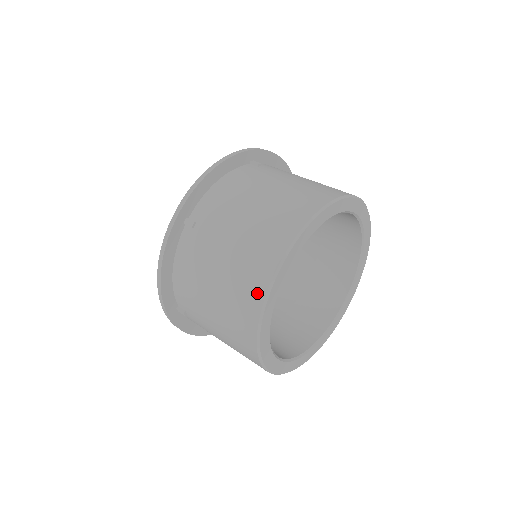
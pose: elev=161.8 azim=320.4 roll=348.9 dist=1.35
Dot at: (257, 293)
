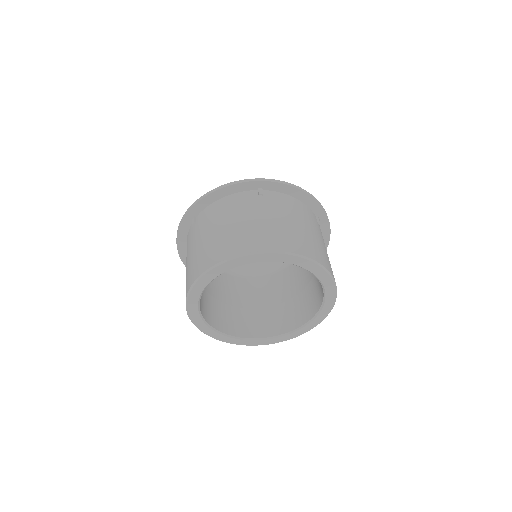
Dot at: (187, 289)
